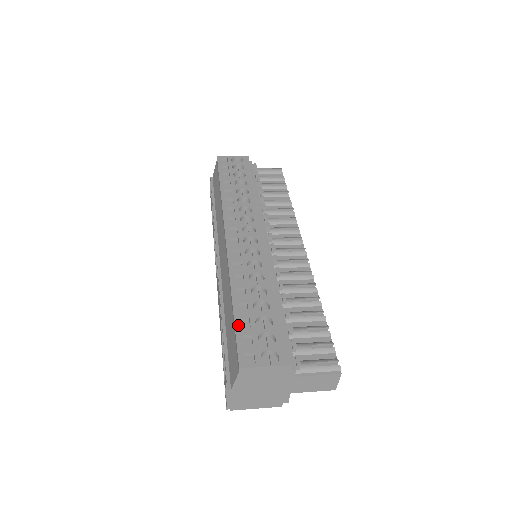
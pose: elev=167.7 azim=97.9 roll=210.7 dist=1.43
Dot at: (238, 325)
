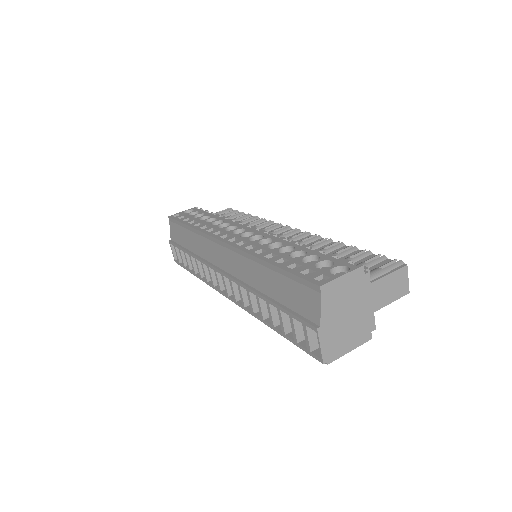
Dot at: (289, 269)
